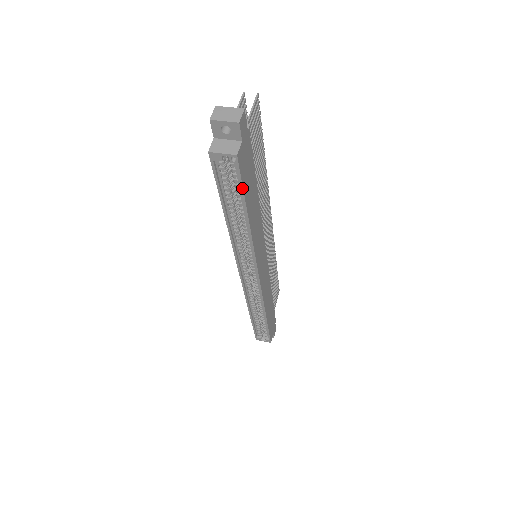
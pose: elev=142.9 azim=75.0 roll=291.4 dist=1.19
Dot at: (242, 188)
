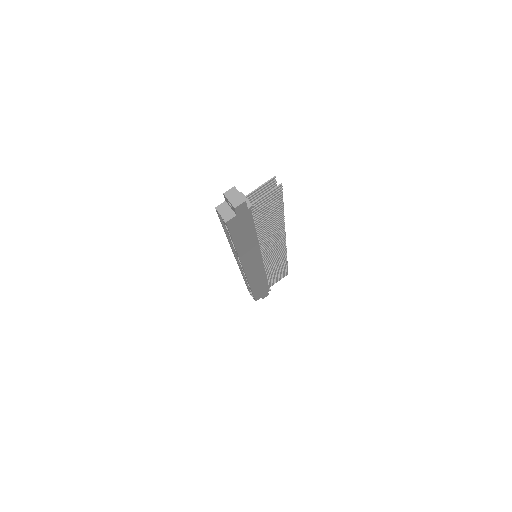
Dot at: (230, 234)
